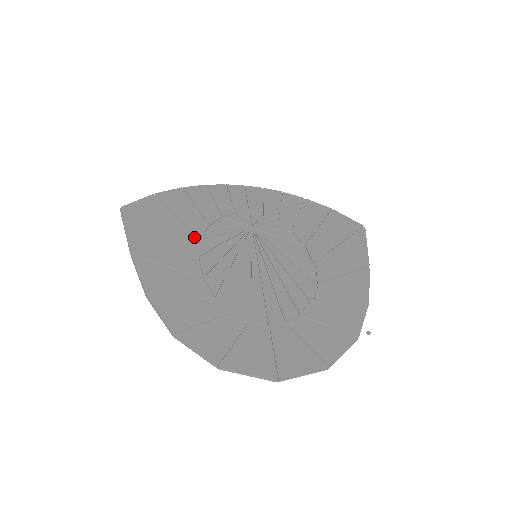
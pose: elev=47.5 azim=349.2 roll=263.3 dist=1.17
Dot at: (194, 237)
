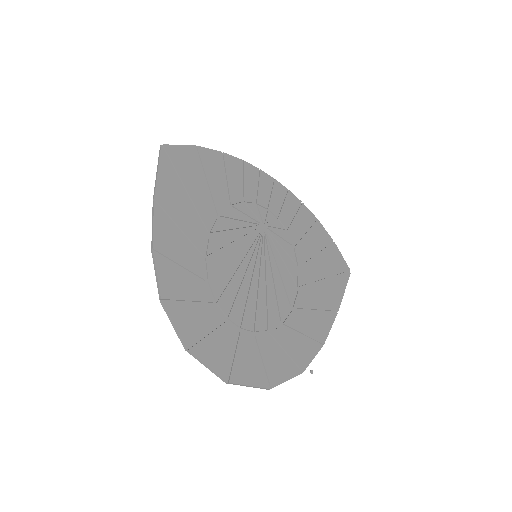
Dot at: (213, 211)
